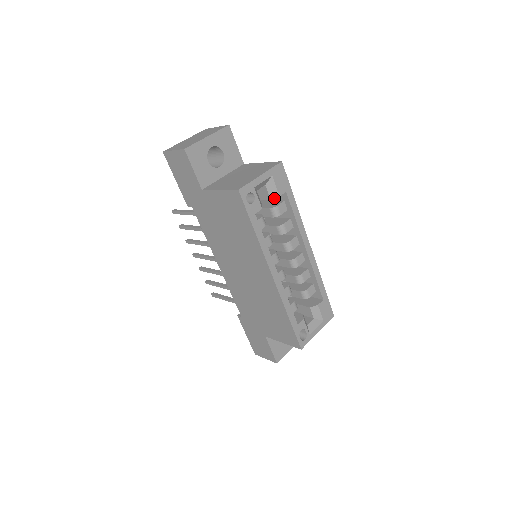
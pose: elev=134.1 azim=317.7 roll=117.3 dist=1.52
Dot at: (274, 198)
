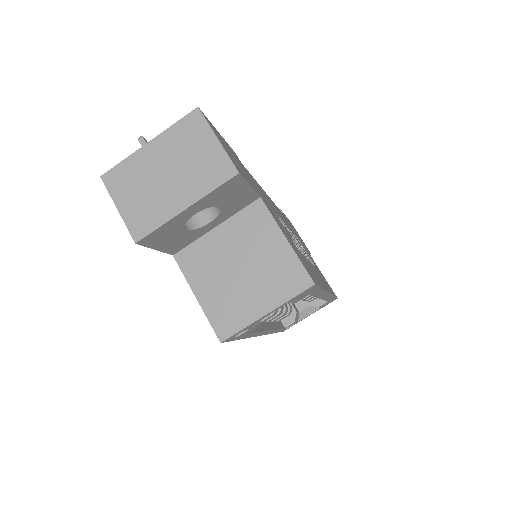
Dot at: occluded
